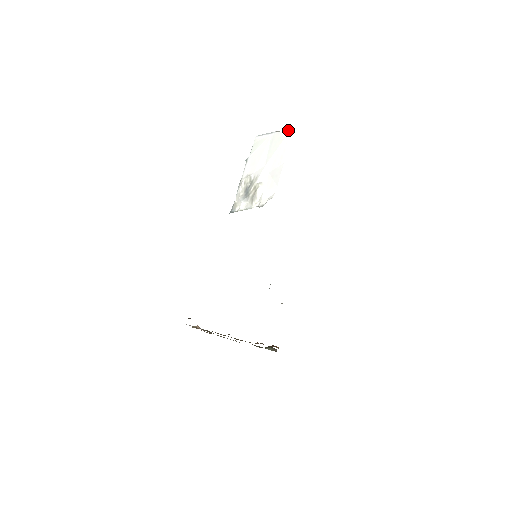
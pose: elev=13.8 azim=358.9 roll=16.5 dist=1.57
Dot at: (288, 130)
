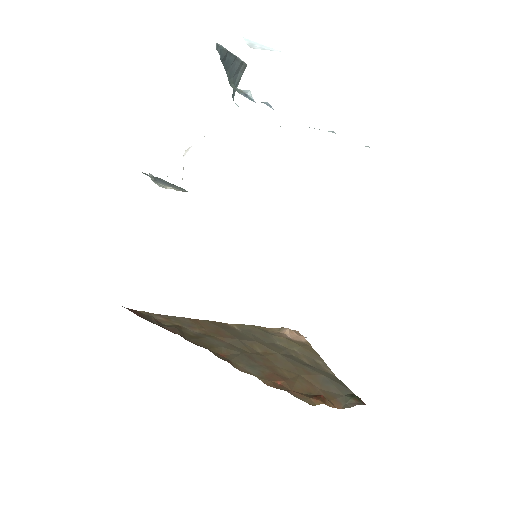
Dot at: occluded
